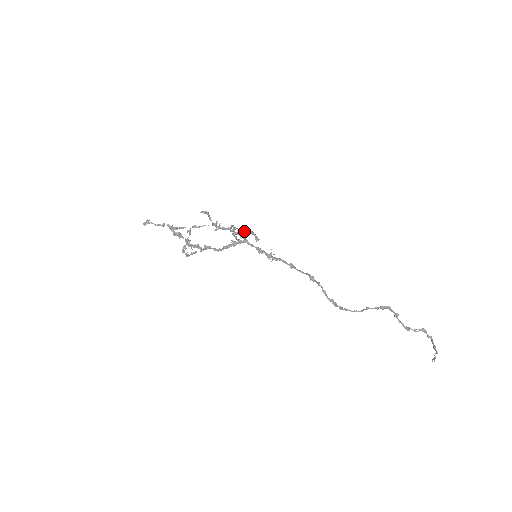
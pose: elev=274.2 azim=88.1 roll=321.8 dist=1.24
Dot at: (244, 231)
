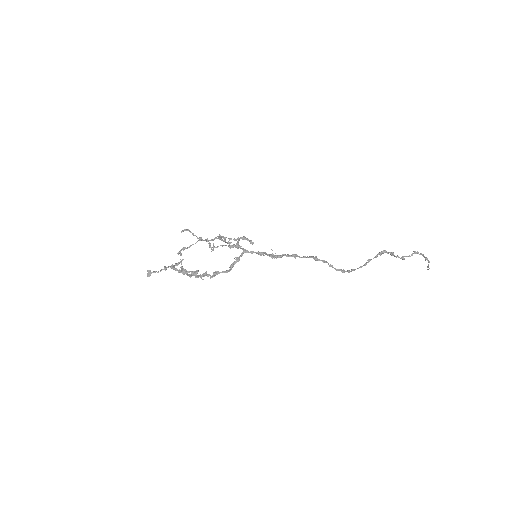
Dot at: occluded
